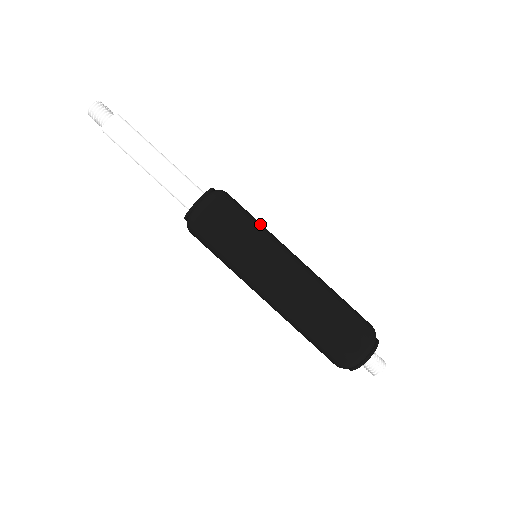
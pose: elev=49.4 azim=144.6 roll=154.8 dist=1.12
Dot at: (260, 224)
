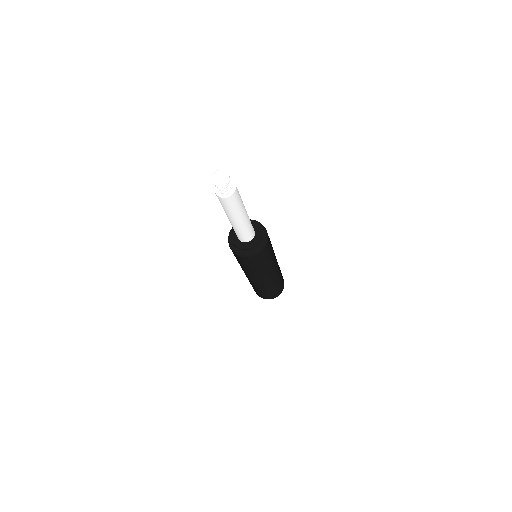
Dot at: occluded
